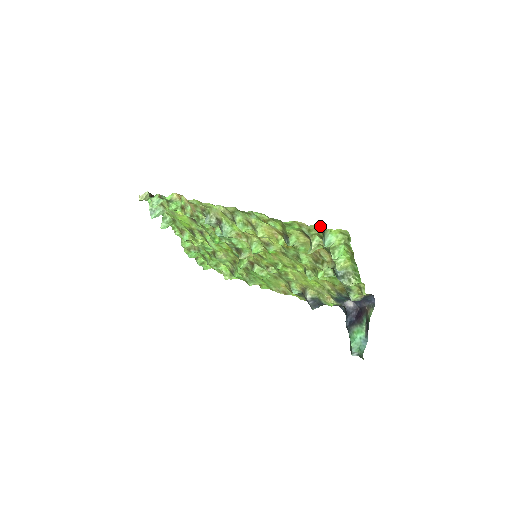
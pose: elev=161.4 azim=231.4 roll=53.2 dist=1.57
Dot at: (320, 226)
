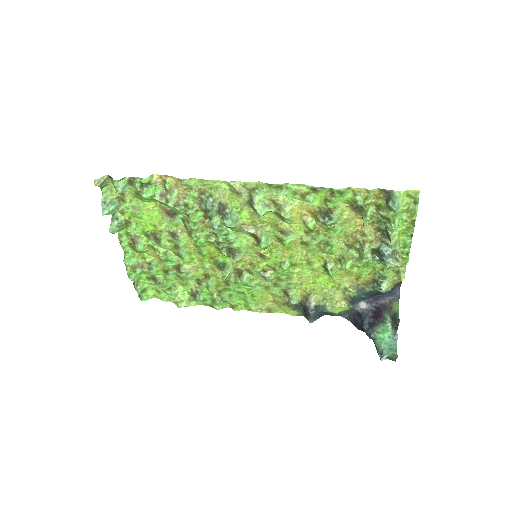
Dot at: (385, 189)
